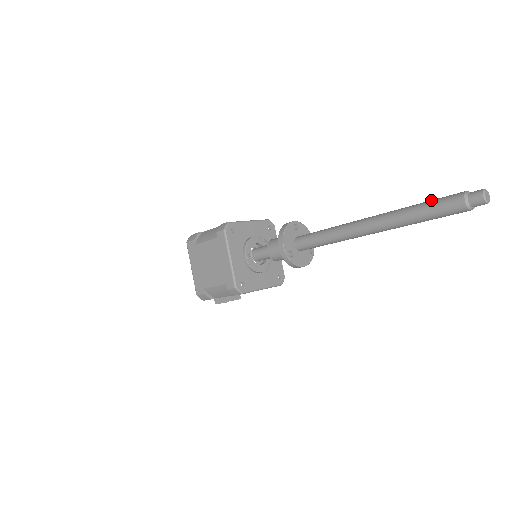
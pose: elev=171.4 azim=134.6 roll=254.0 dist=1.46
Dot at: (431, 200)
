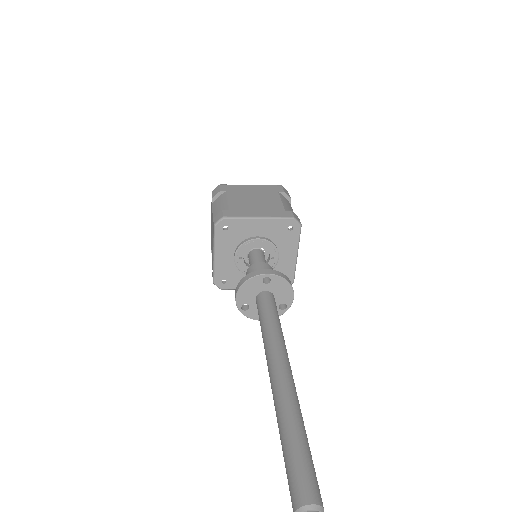
Dot at: (296, 454)
